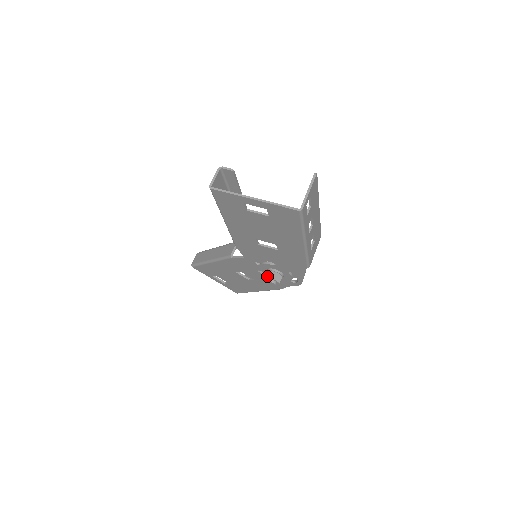
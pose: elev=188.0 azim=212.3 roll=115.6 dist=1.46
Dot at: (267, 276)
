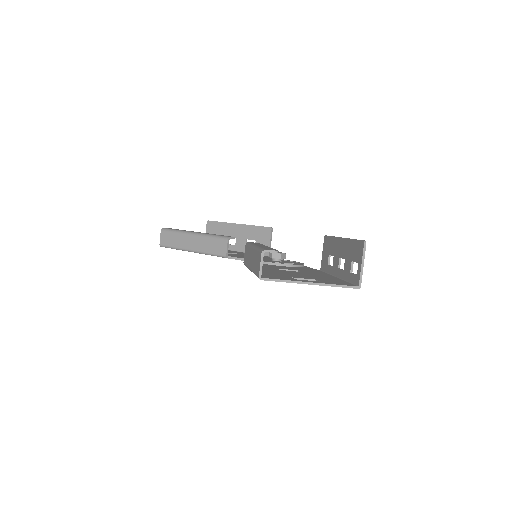
Dot at: occluded
